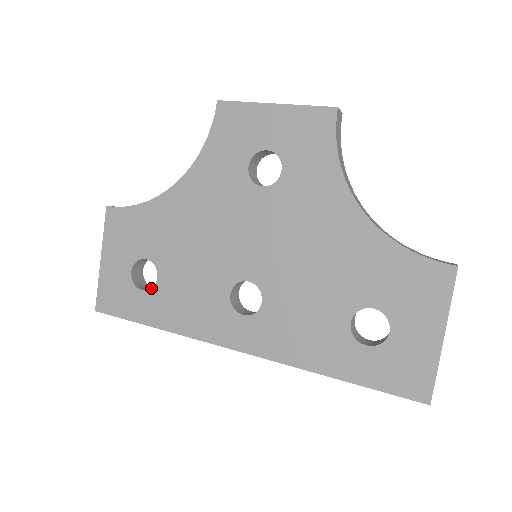
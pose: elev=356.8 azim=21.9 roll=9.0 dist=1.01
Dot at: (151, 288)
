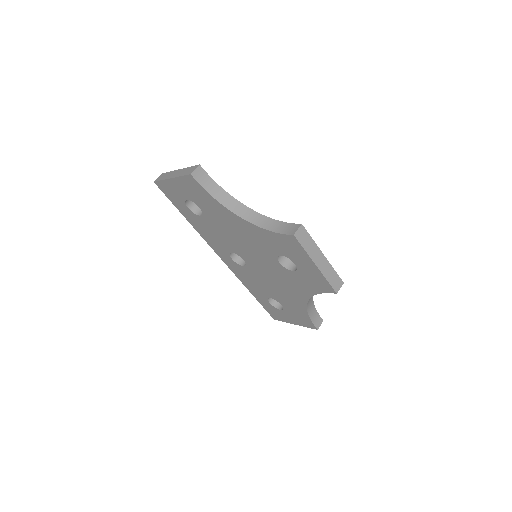
Dot at: (194, 213)
